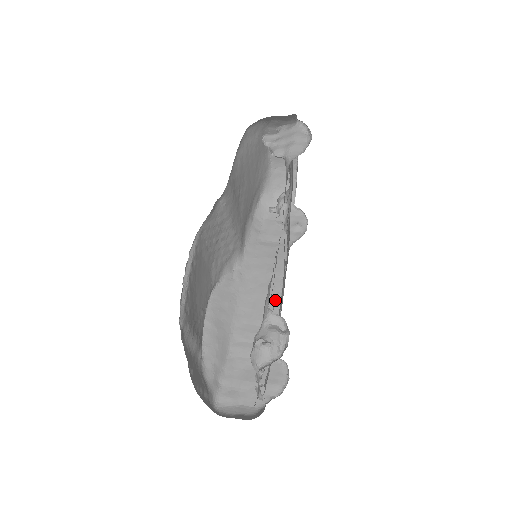
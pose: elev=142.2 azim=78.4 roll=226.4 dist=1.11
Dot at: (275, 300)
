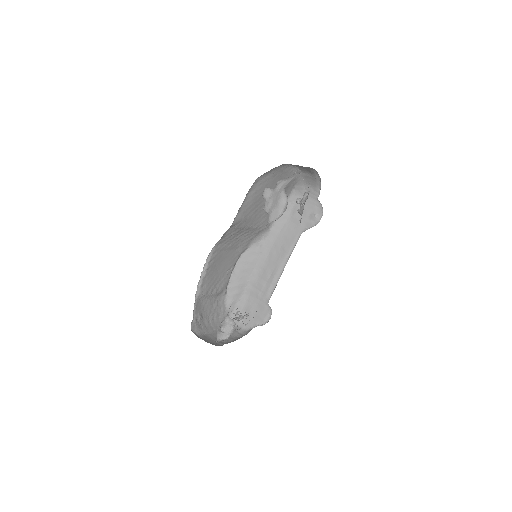
Dot at: (280, 268)
